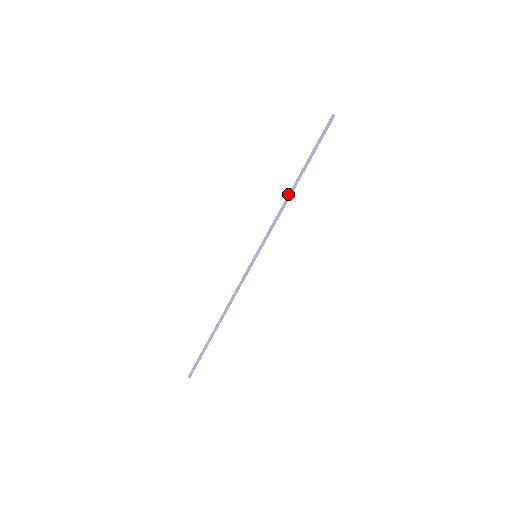
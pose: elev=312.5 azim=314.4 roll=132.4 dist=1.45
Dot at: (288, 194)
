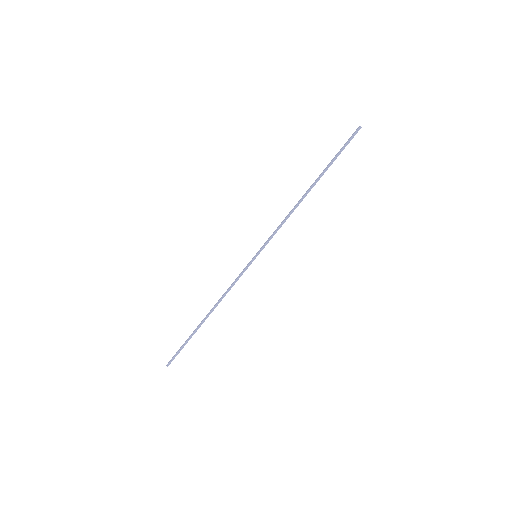
Dot at: (300, 199)
